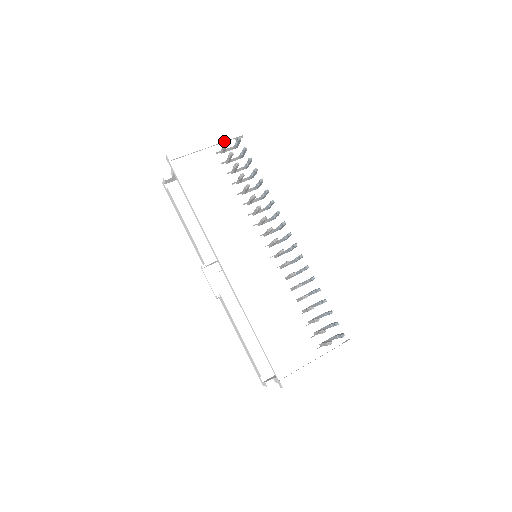
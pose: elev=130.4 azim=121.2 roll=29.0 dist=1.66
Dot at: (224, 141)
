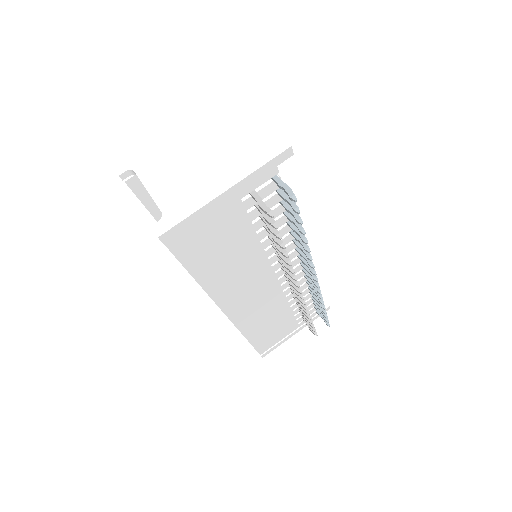
Dot at: (259, 178)
